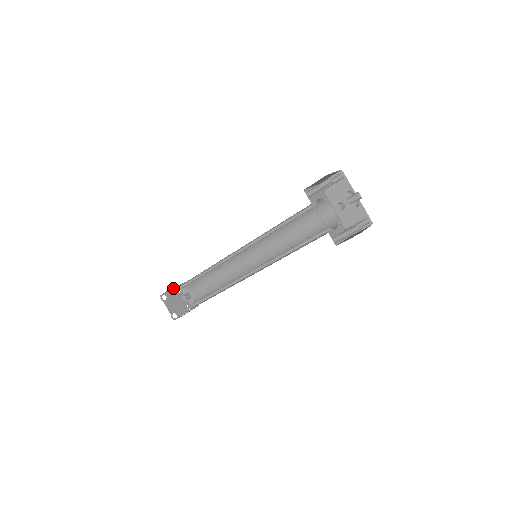
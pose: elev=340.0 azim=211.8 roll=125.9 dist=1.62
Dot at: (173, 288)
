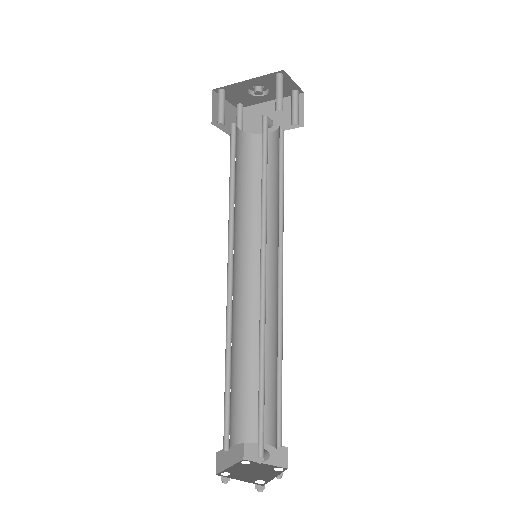
Dot at: (234, 463)
